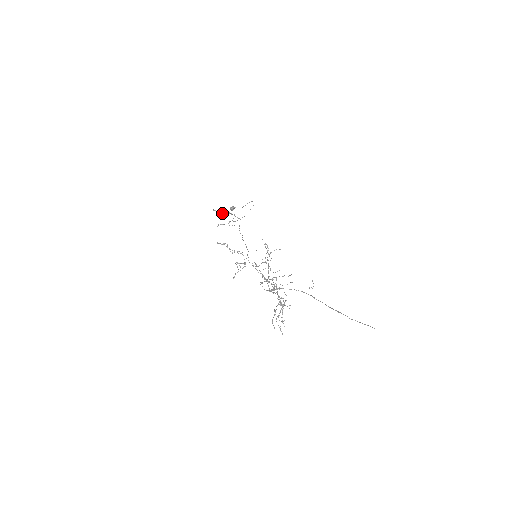
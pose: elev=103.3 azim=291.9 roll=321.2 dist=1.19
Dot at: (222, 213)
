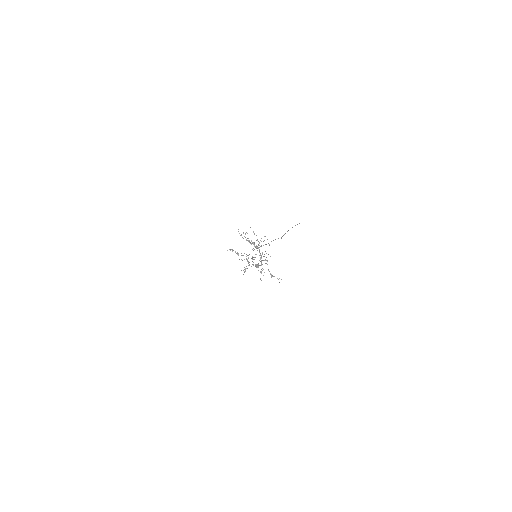
Dot at: (244, 259)
